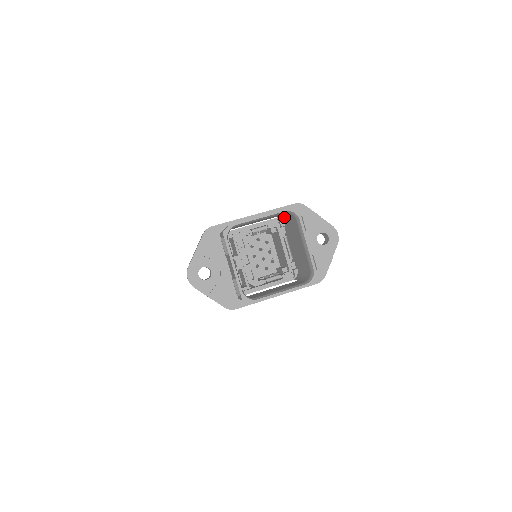
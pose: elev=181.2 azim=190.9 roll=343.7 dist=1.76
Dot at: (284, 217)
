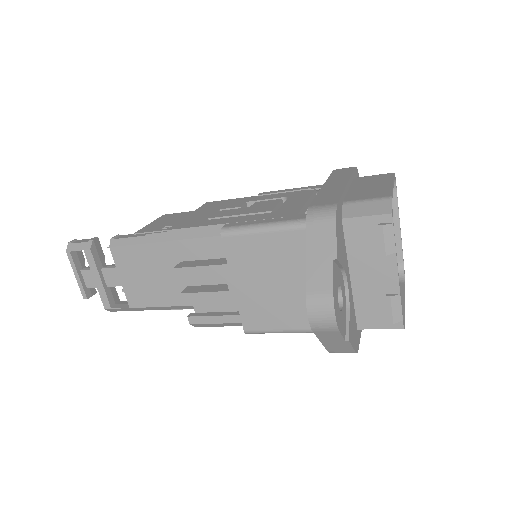
Dot at: occluded
